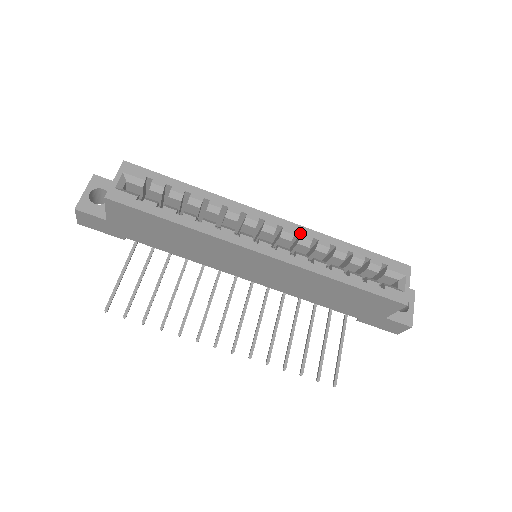
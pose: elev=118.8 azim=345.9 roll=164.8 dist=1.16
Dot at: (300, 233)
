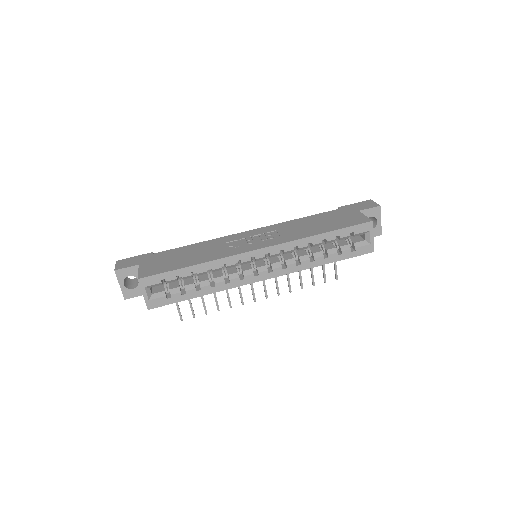
Dot at: (283, 249)
